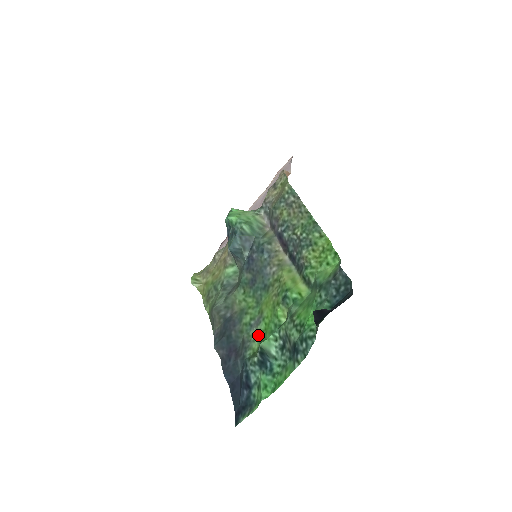
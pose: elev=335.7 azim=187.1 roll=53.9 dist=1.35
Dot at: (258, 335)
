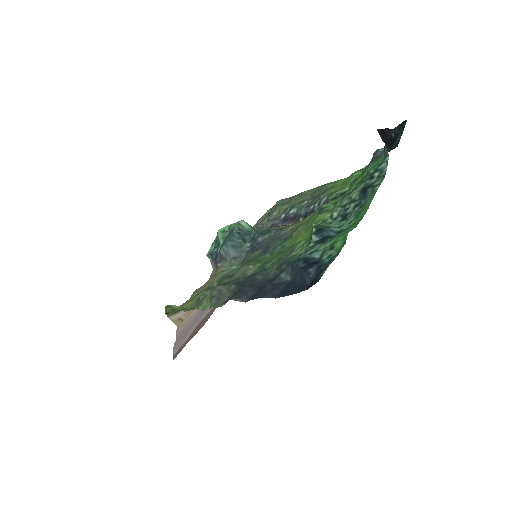
Dot at: (299, 248)
